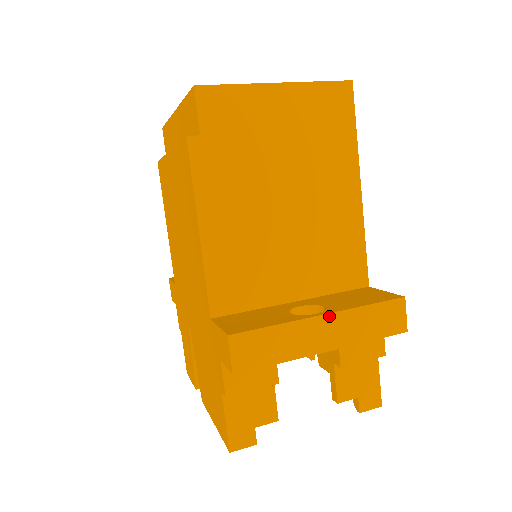
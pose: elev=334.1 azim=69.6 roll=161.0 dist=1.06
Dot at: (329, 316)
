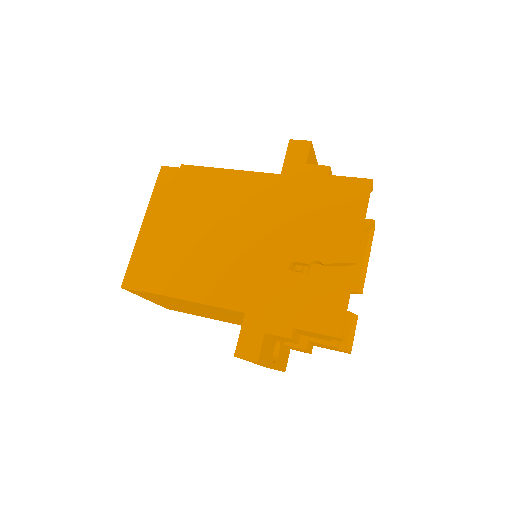
Dot at: occluded
